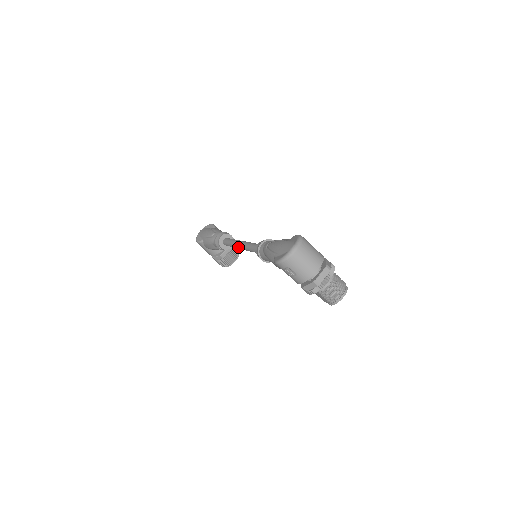
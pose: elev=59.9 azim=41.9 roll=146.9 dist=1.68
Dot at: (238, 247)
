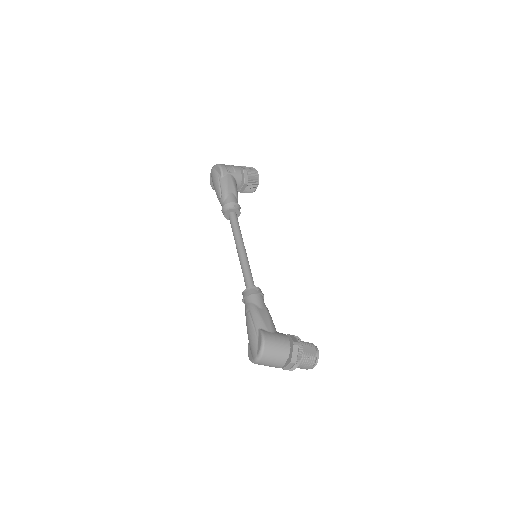
Dot at: occluded
